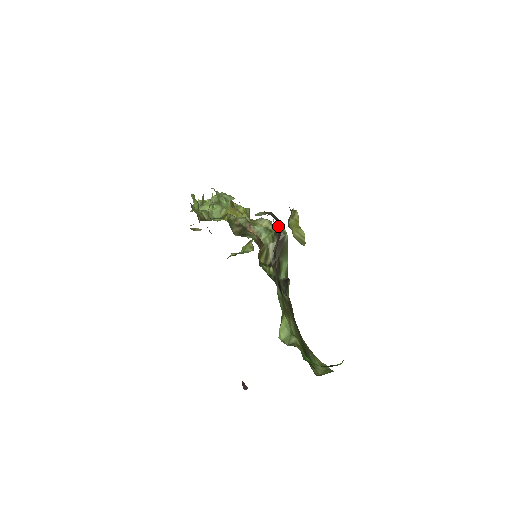
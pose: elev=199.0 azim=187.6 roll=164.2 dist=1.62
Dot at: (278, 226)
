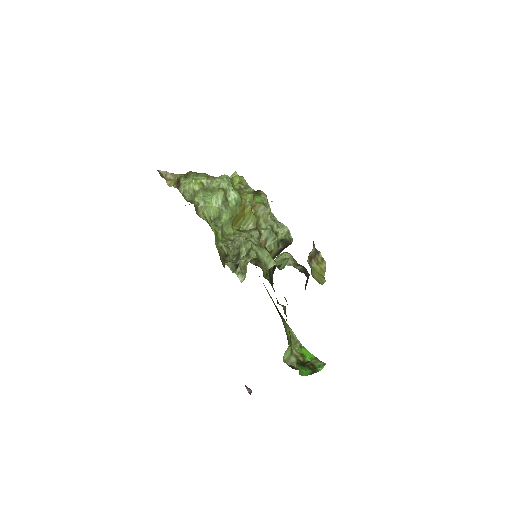
Dot at: (307, 281)
